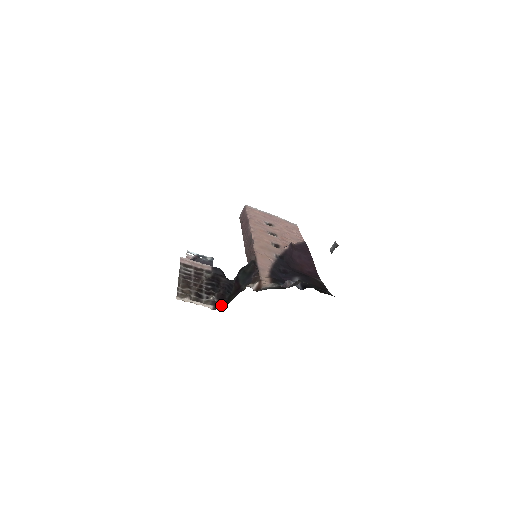
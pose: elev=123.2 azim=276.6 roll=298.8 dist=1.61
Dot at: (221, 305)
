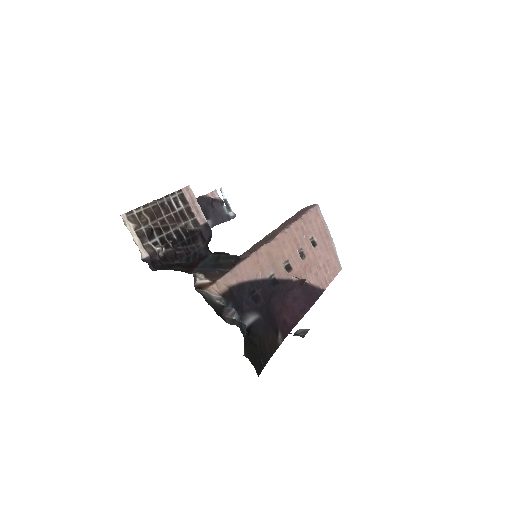
Dot at: (158, 263)
